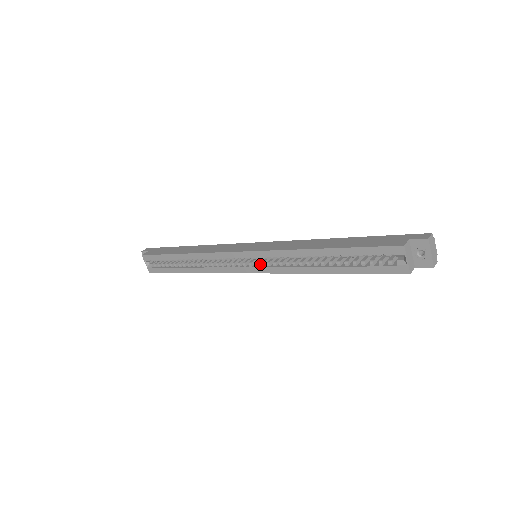
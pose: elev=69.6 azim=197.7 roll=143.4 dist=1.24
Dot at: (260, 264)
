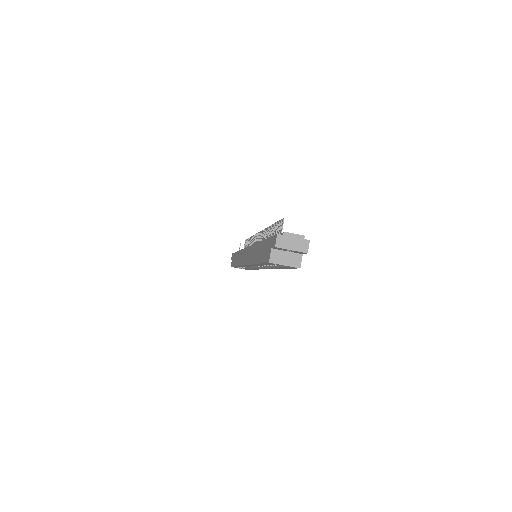
Dot at: (259, 266)
